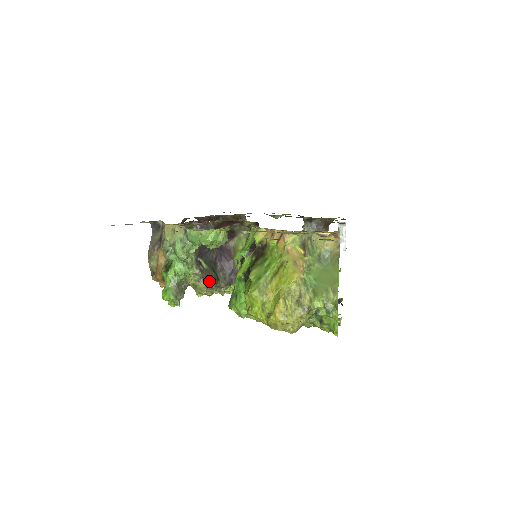
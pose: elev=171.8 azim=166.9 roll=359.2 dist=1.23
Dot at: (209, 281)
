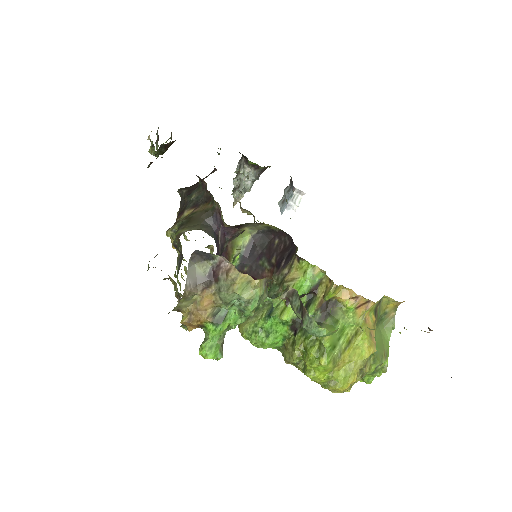
Dot at: occluded
